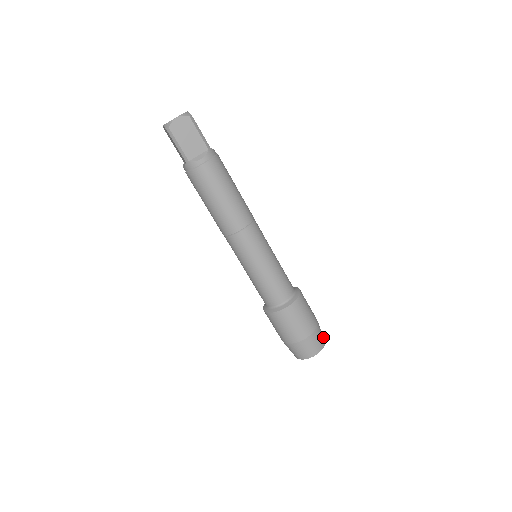
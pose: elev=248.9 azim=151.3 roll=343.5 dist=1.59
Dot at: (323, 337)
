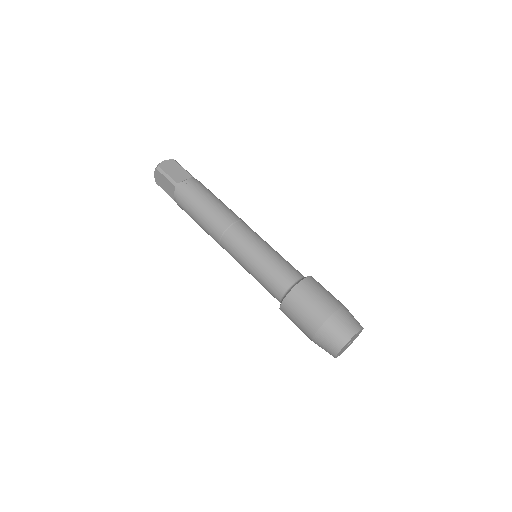
Dot at: occluded
